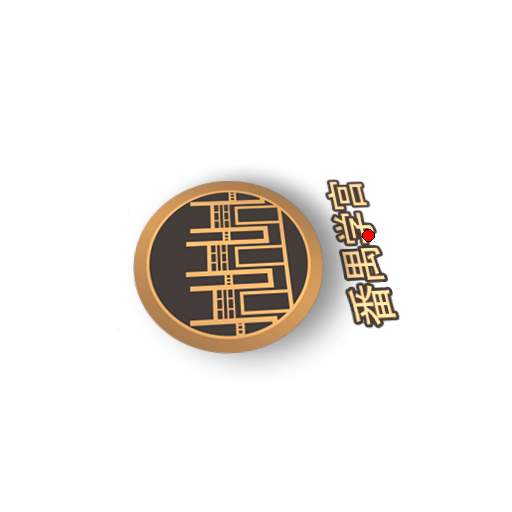
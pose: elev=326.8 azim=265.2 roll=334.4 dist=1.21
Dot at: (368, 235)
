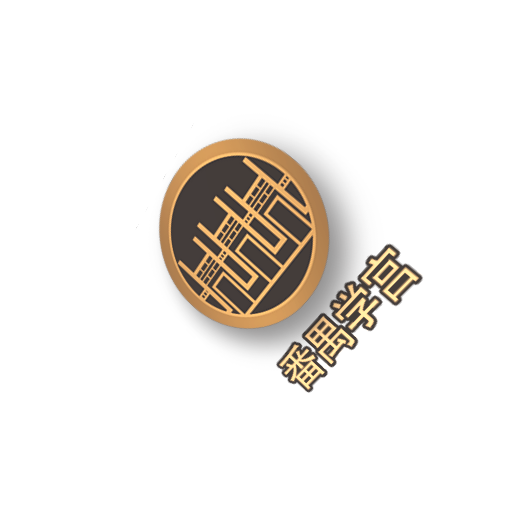
Dot at: (361, 325)
